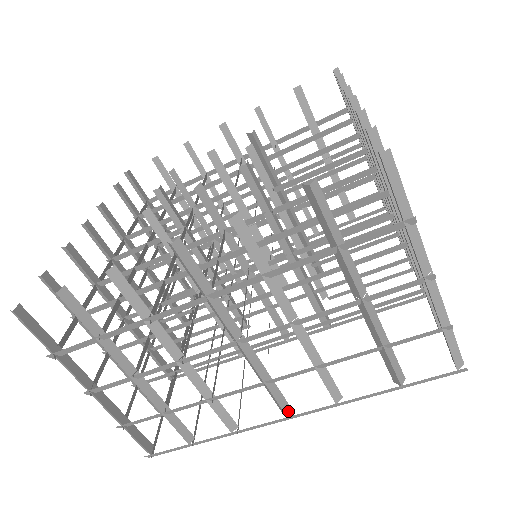
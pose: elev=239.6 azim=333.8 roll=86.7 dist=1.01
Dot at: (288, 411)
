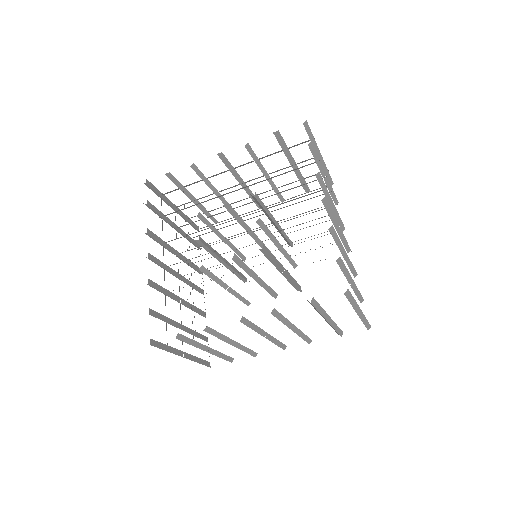
Dot at: (285, 348)
